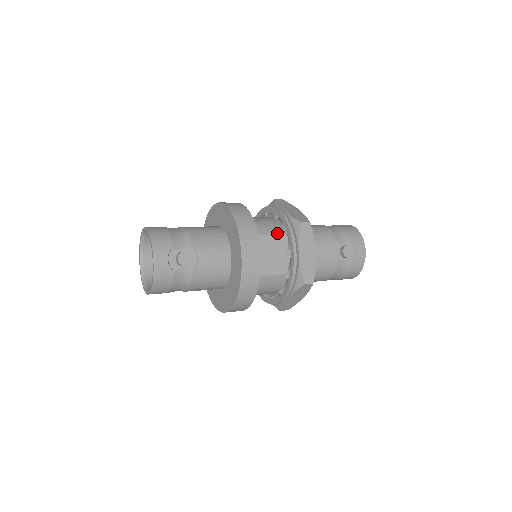
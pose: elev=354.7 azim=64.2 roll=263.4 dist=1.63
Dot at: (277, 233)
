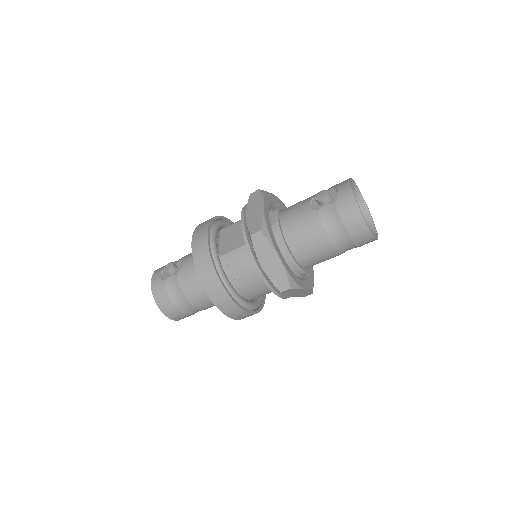
Dot at: occluded
